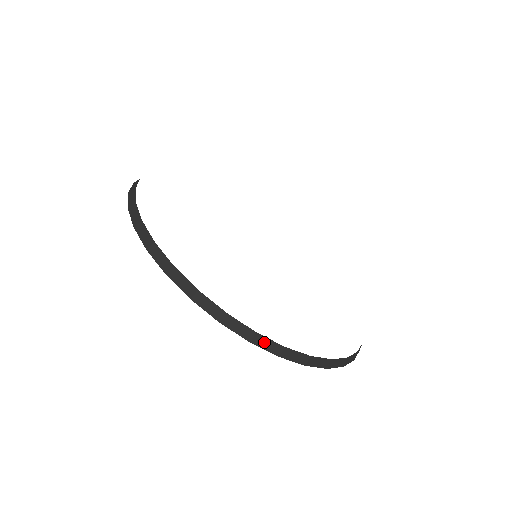
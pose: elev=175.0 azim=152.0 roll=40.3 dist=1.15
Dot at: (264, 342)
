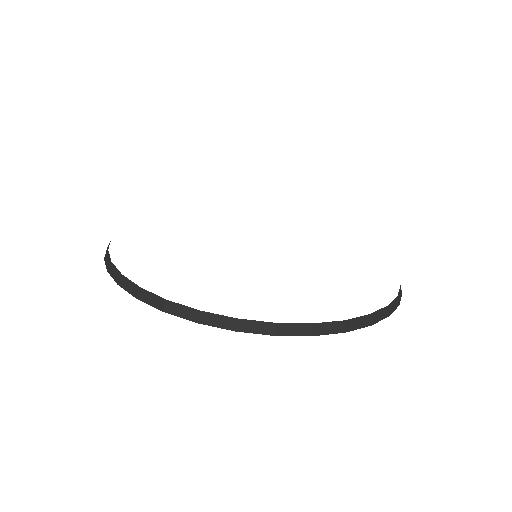
Dot at: (251, 326)
